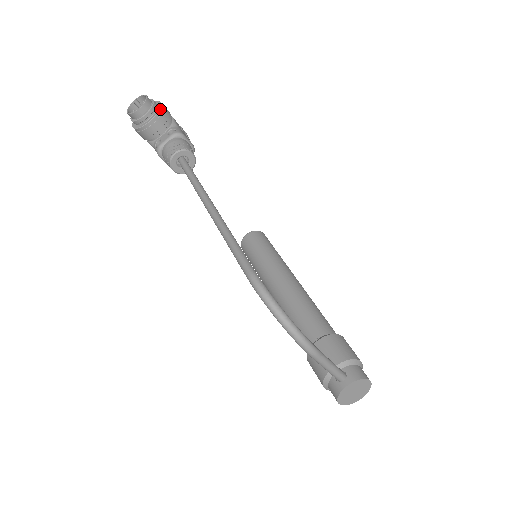
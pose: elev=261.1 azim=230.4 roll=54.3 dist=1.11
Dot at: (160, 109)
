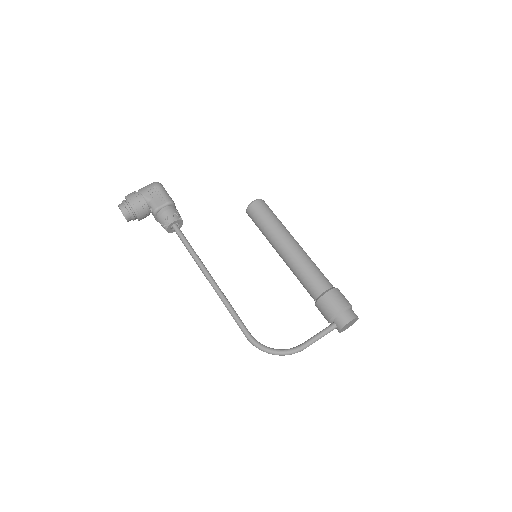
Dot at: (133, 209)
